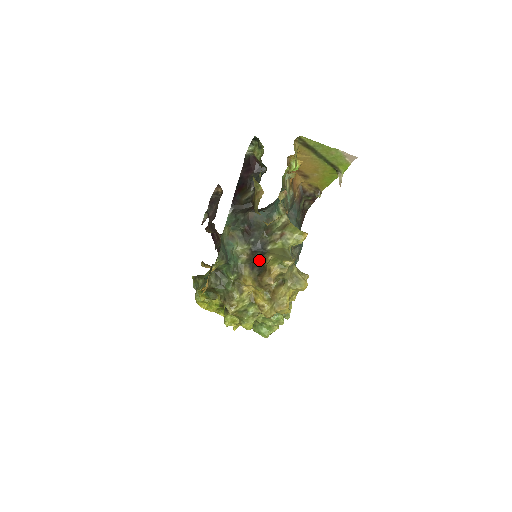
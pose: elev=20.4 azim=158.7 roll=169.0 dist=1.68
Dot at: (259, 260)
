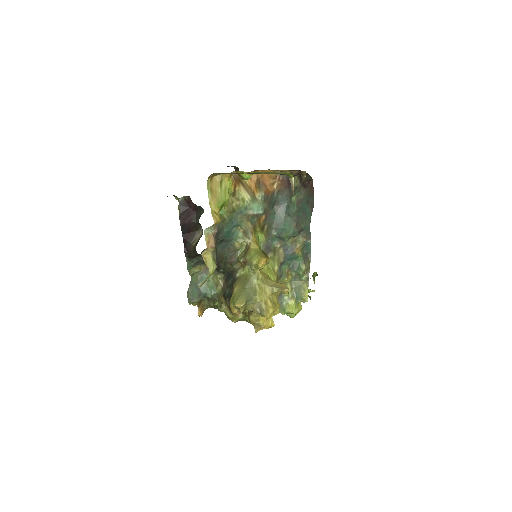
Dot at: (229, 290)
